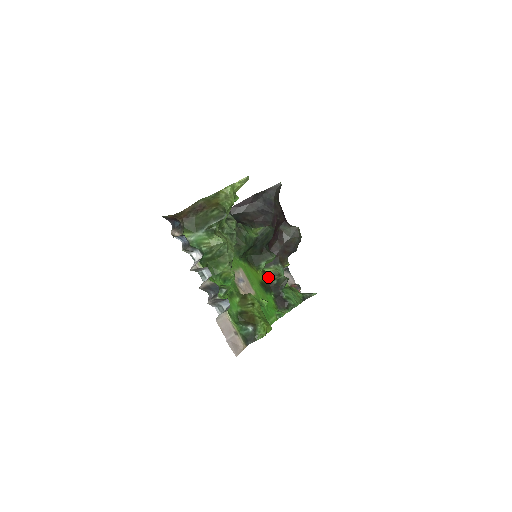
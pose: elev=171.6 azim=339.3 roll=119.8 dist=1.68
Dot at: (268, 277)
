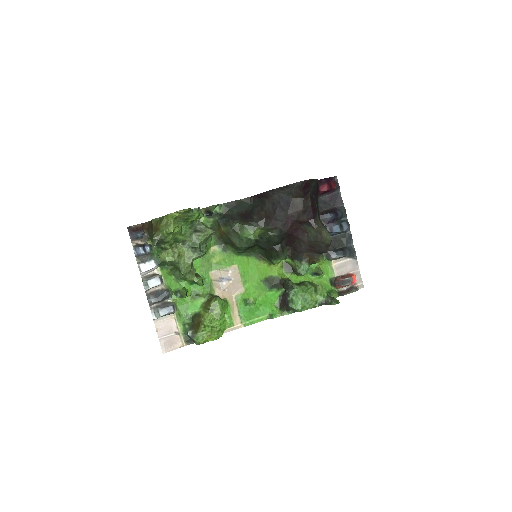
Dot at: (289, 270)
